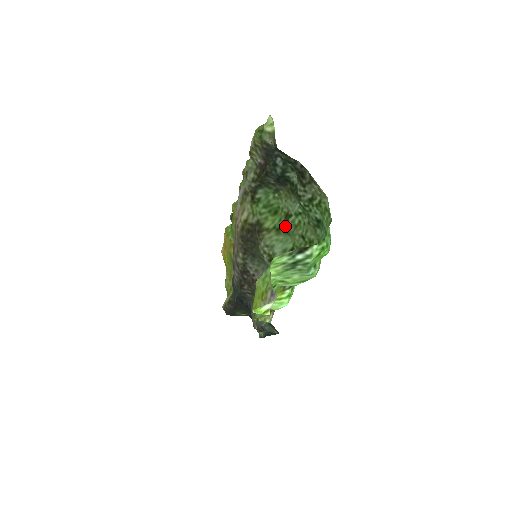
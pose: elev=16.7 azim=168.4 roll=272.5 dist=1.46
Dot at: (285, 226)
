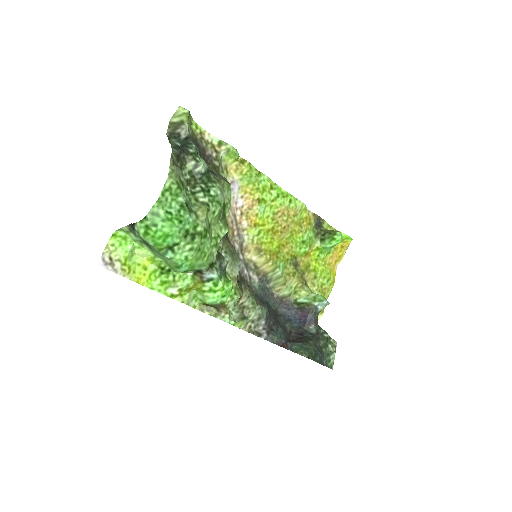
Dot at: (224, 217)
